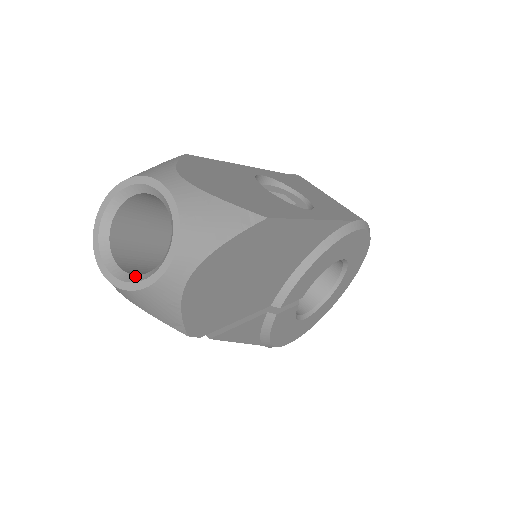
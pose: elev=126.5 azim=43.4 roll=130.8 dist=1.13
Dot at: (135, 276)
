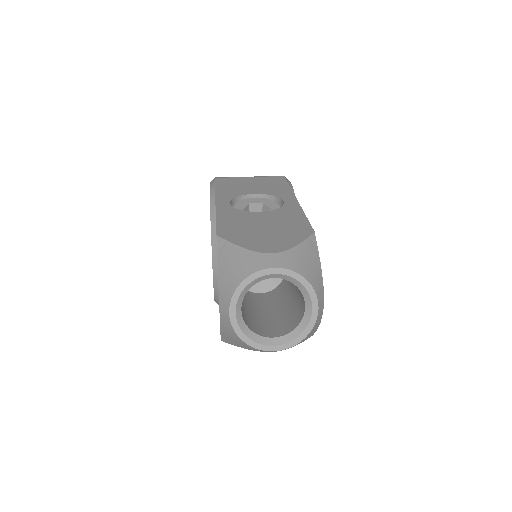
Dot at: (292, 332)
